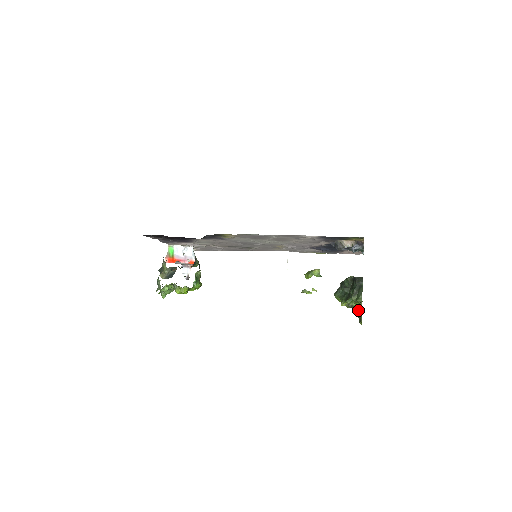
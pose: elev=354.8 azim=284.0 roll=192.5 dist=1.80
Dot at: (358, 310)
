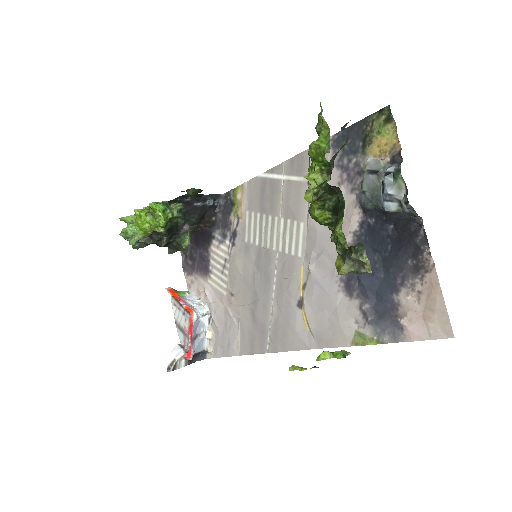
Dot at: occluded
